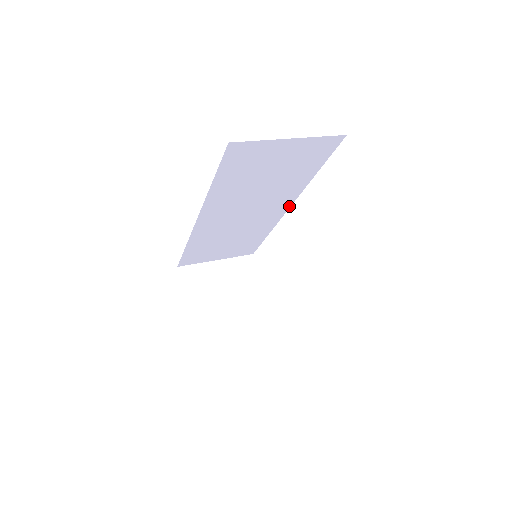
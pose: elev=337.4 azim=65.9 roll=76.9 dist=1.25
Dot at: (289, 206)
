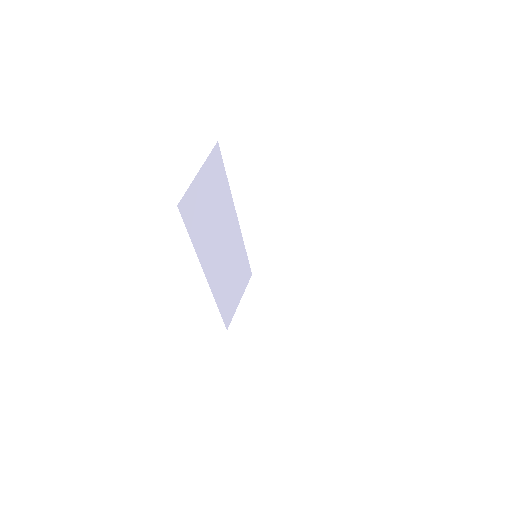
Dot at: (236, 217)
